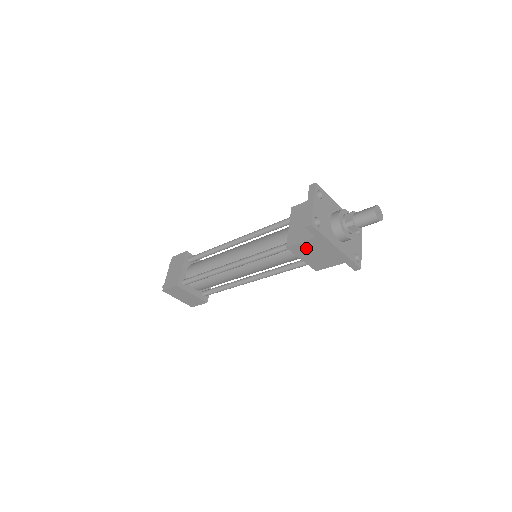
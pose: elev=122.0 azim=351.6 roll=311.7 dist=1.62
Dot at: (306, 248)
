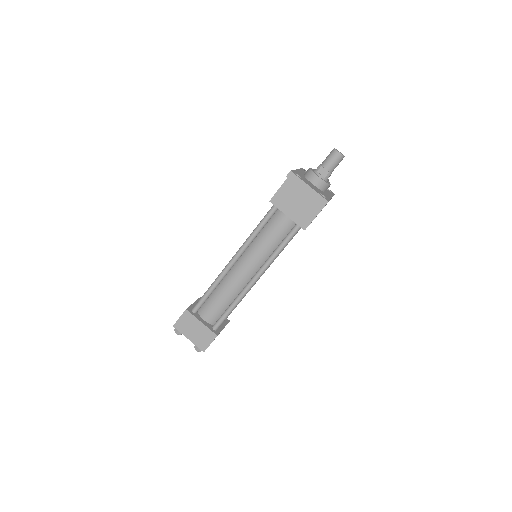
Dot at: occluded
